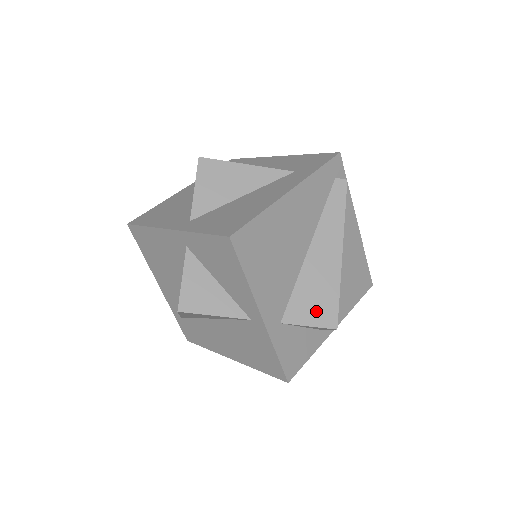
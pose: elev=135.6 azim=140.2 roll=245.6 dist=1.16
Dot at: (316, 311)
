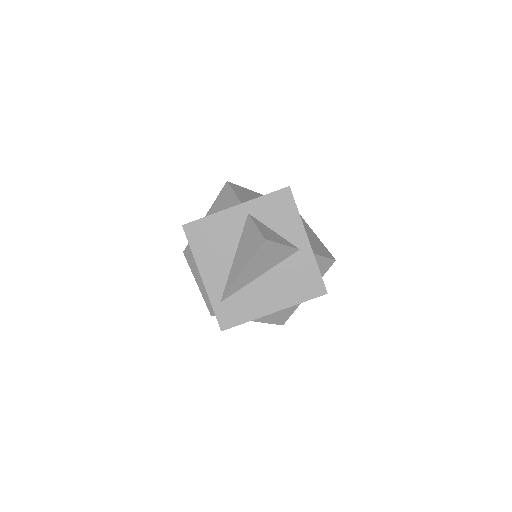
Dot at: (322, 251)
